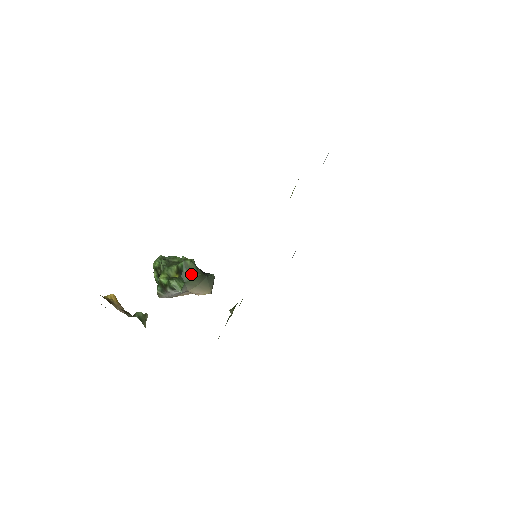
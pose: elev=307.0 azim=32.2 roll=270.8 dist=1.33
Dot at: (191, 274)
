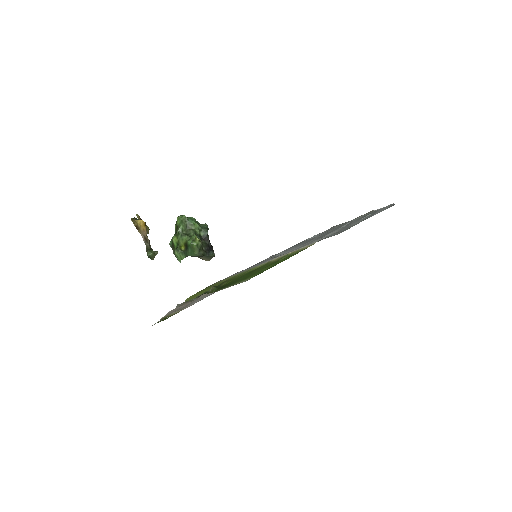
Dot at: (193, 254)
